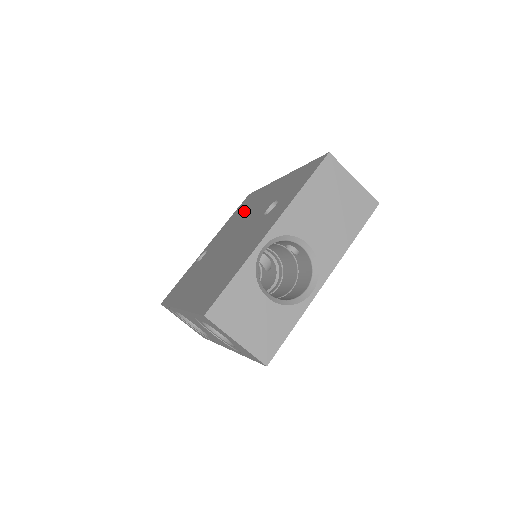
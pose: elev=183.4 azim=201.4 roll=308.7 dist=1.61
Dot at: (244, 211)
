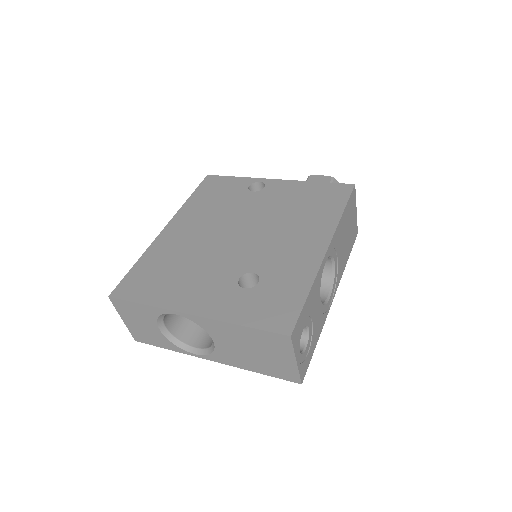
Dot at: (301, 212)
